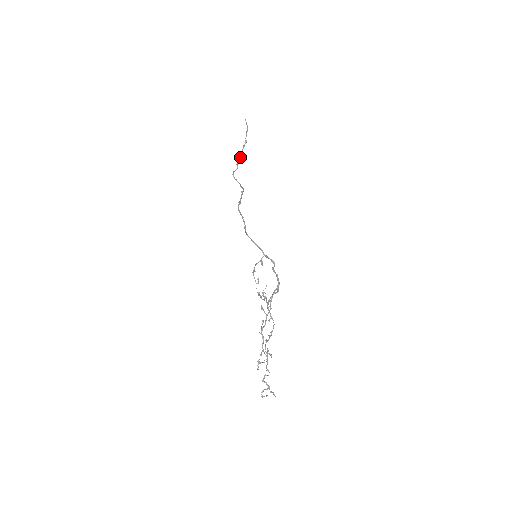
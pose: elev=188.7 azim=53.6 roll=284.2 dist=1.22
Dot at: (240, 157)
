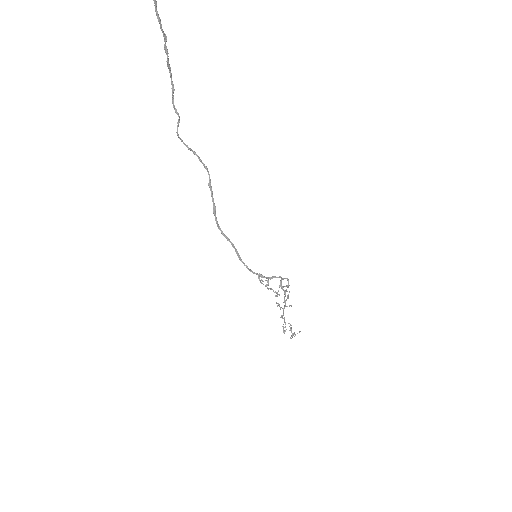
Dot at: occluded
